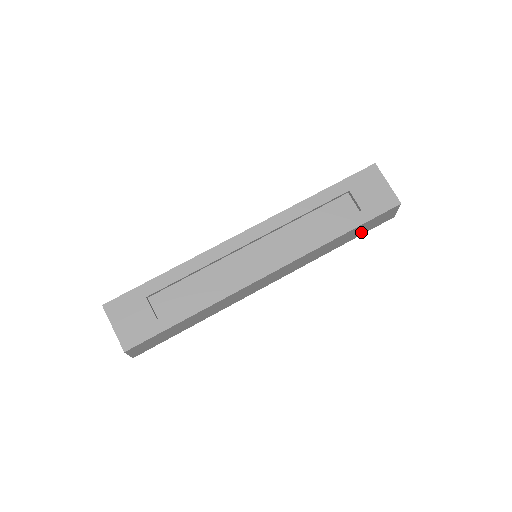
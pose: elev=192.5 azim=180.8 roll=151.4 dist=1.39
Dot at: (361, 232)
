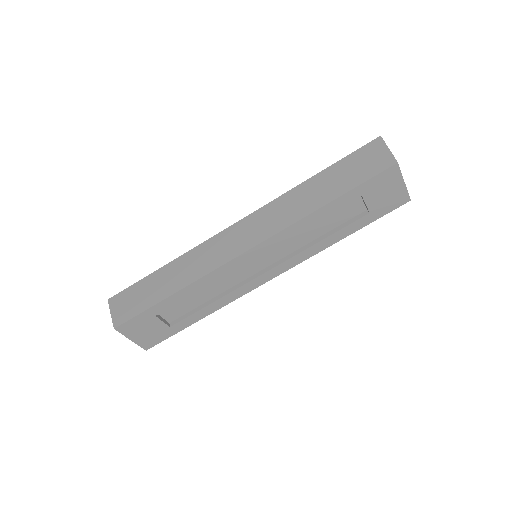
Dot at: occluded
